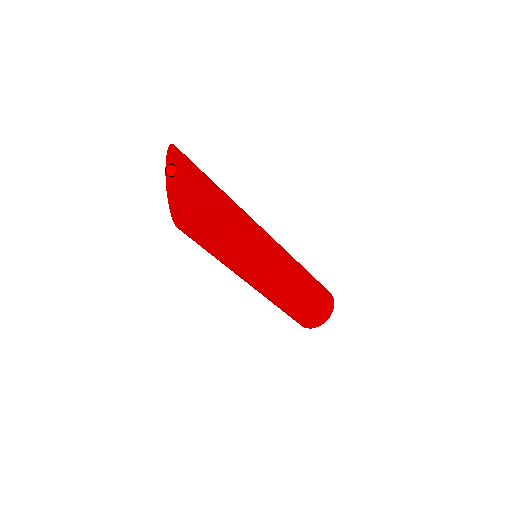
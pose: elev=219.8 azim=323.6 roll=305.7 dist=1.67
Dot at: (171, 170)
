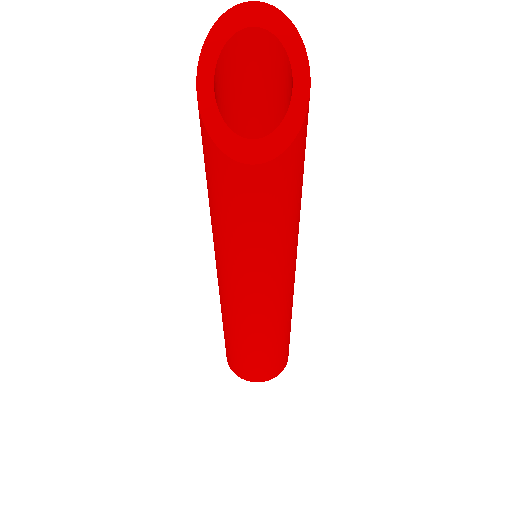
Dot at: (219, 61)
